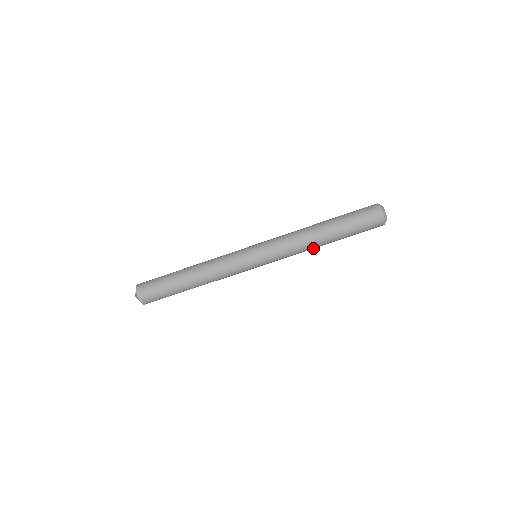
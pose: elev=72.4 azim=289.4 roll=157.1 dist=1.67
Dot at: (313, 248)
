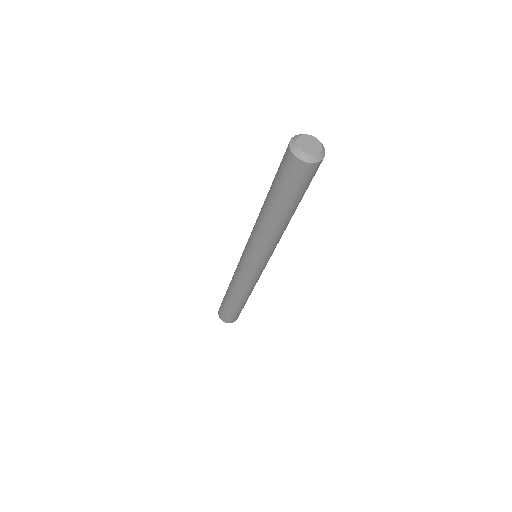
Dot at: (279, 230)
